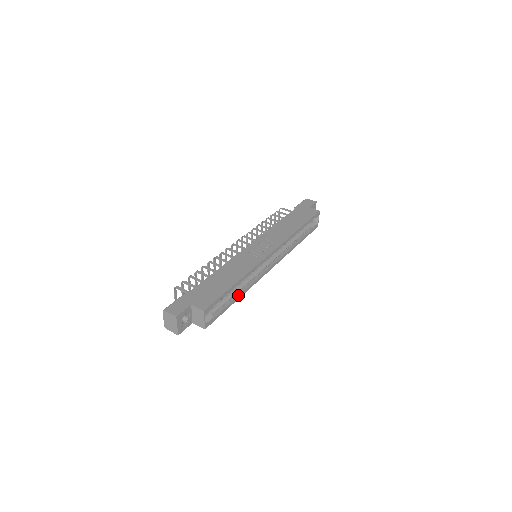
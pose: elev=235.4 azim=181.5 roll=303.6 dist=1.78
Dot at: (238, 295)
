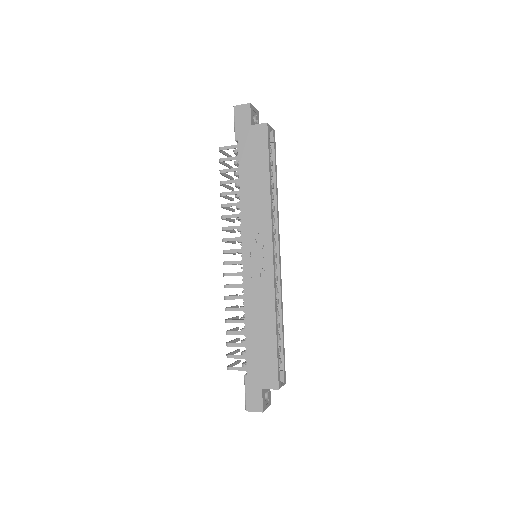
Dot at: (281, 323)
